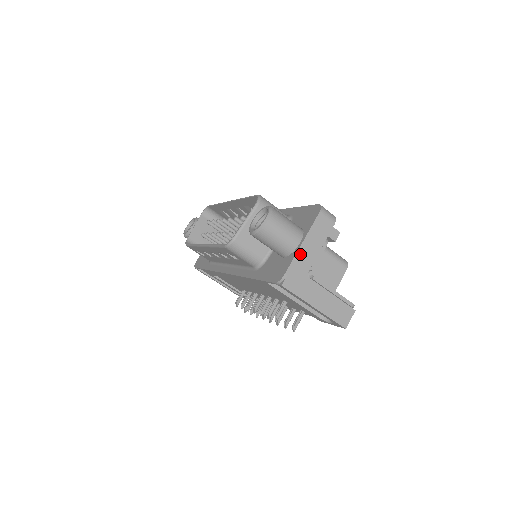
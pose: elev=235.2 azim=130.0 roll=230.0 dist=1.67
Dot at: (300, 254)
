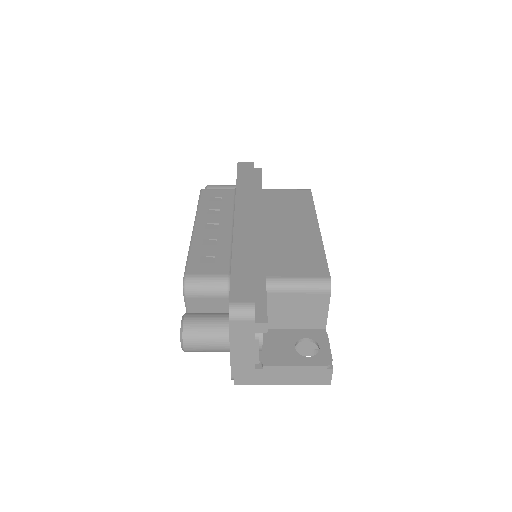
Dot at: (235, 359)
